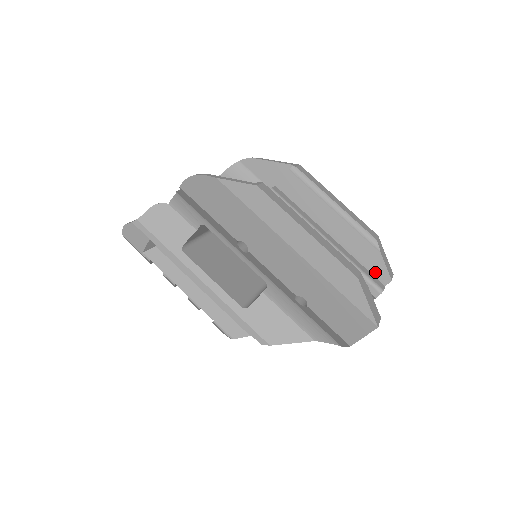
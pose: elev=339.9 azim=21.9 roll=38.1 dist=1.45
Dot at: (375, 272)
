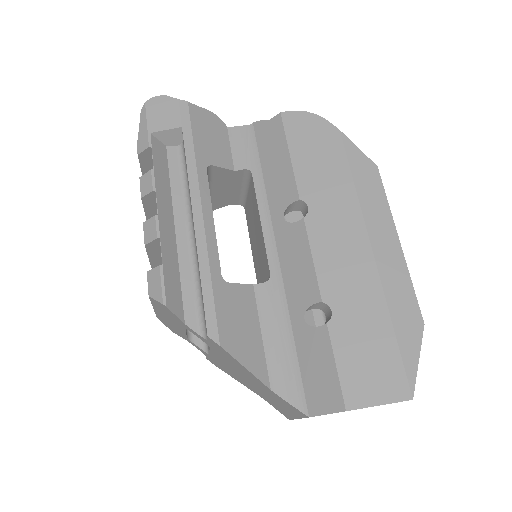
Dot at: occluded
